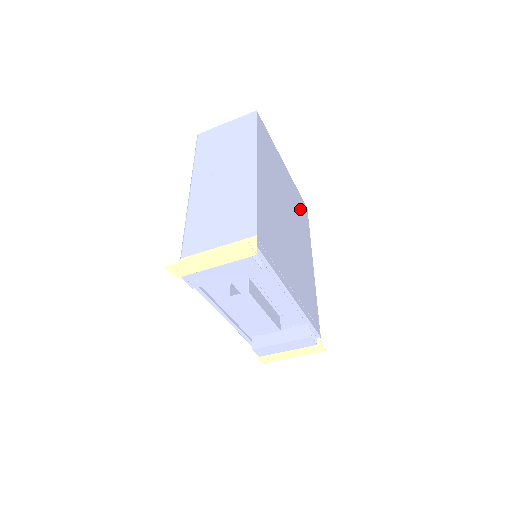
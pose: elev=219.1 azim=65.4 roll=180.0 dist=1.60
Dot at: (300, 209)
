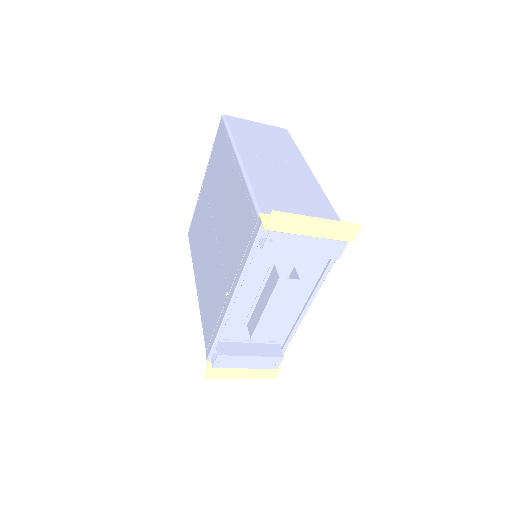
Dot at: occluded
